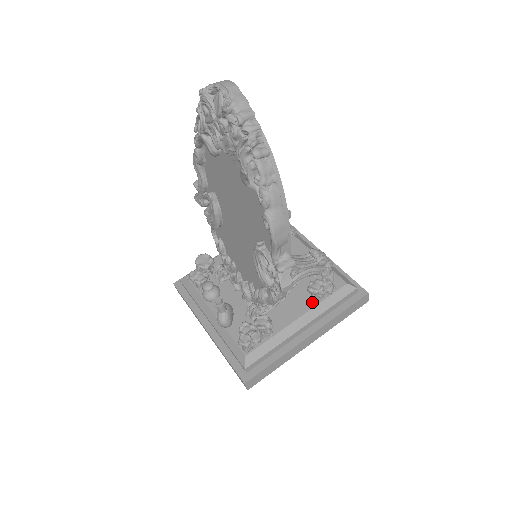
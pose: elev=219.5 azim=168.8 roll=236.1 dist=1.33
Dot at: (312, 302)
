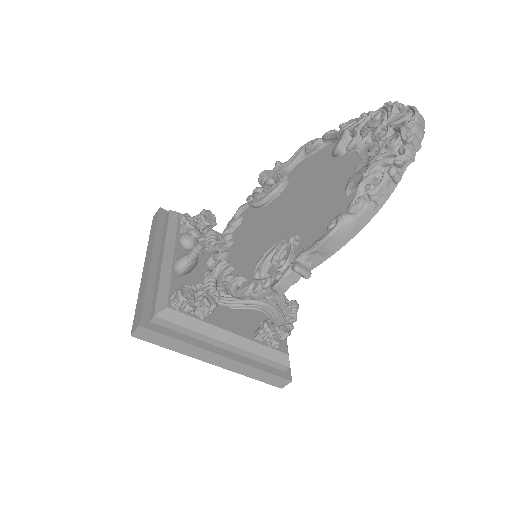
Dot at: (253, 335)
